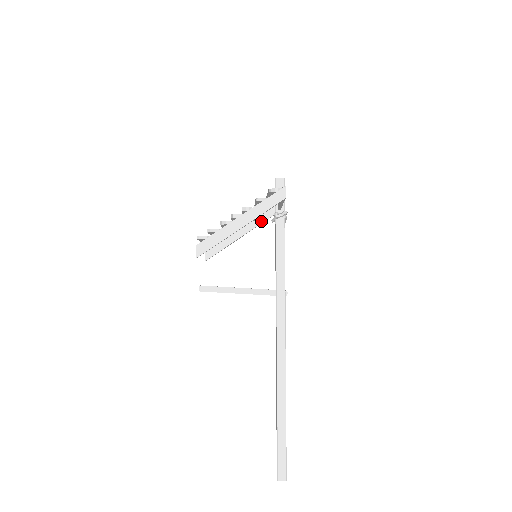
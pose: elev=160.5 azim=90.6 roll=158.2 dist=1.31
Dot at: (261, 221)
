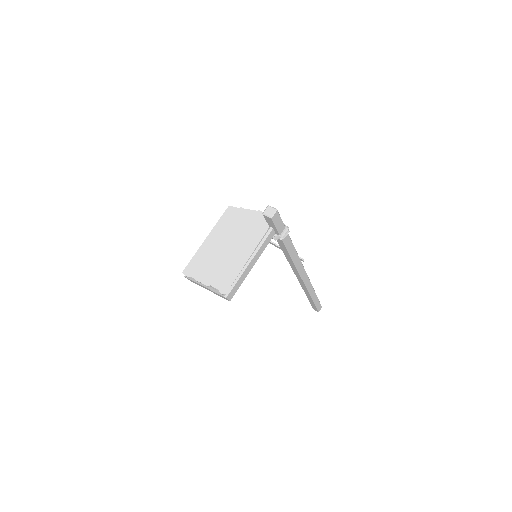
Dot at: occluded
